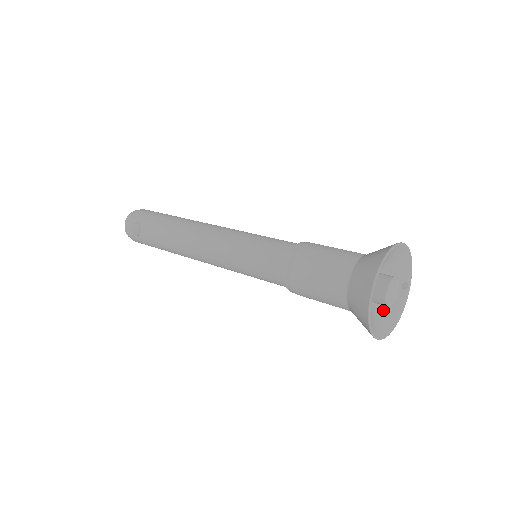
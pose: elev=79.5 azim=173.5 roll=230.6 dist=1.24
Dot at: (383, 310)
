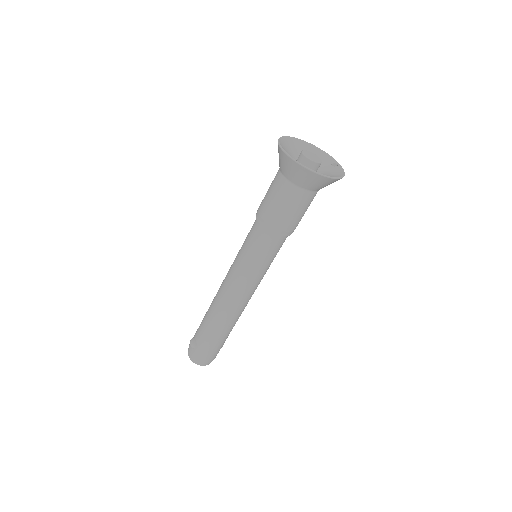
Dot at: occluded
